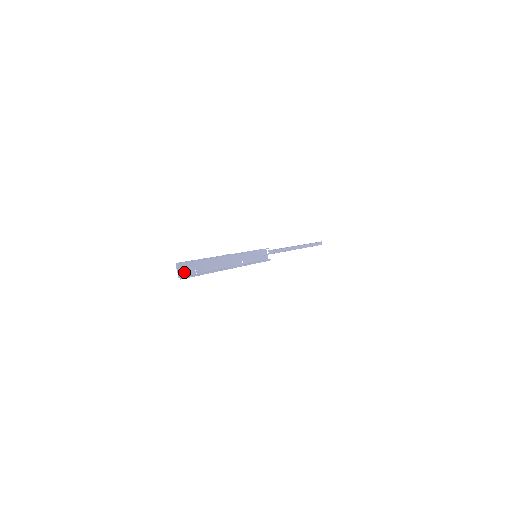
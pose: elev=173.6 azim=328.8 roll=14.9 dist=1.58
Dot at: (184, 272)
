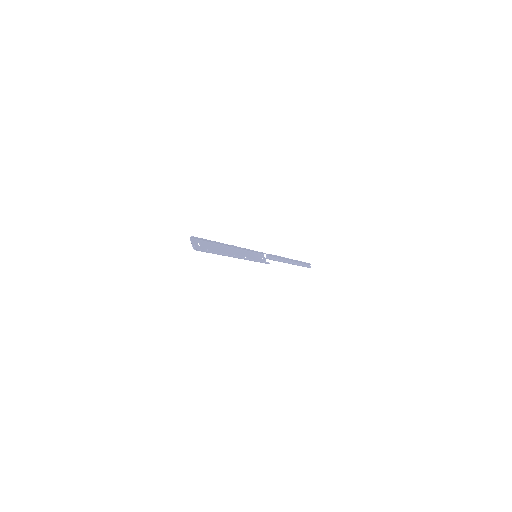
Dot at: (198, 247)
